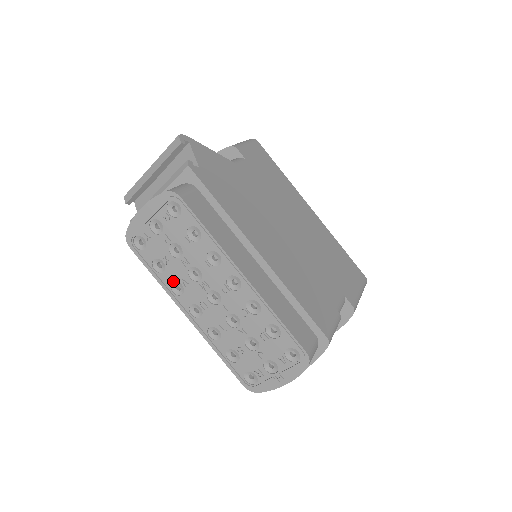
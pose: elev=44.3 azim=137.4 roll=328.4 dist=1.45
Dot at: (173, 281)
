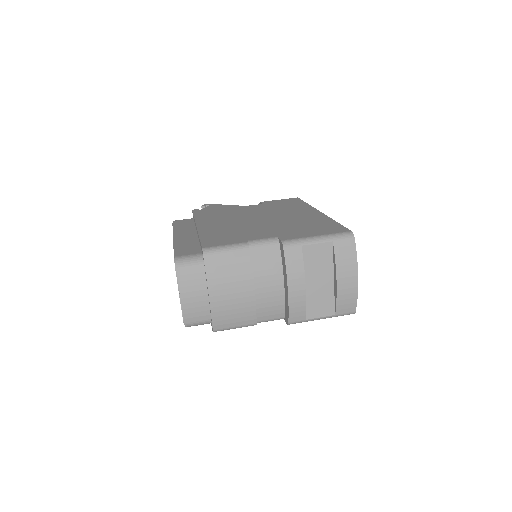
Dot at: occluded
